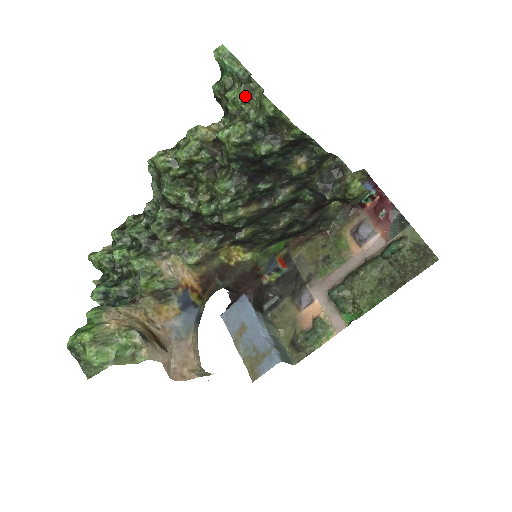
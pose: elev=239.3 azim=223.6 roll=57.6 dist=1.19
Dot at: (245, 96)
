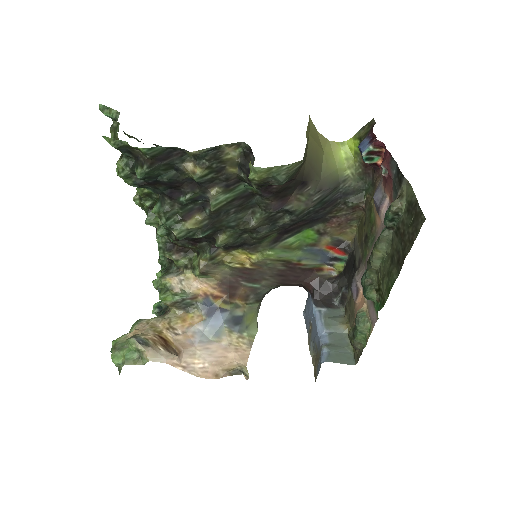
Dot at: (112, 137)
